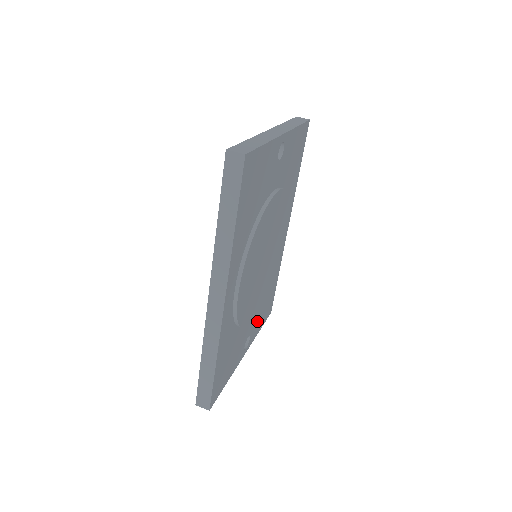
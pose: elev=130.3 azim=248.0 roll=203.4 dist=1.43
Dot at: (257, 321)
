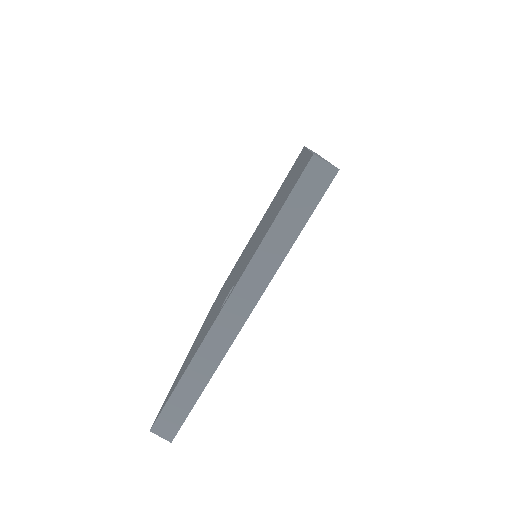
Dot at: occluded
